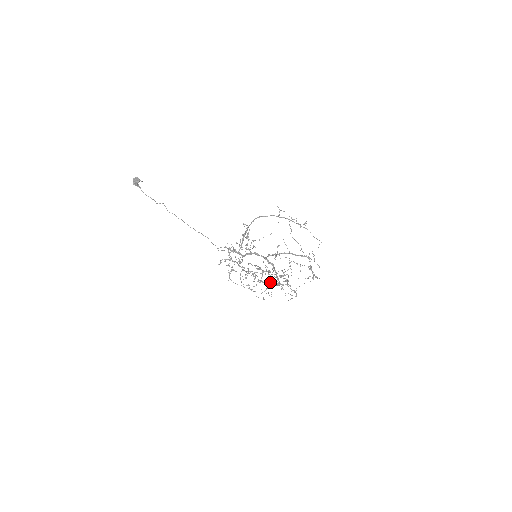
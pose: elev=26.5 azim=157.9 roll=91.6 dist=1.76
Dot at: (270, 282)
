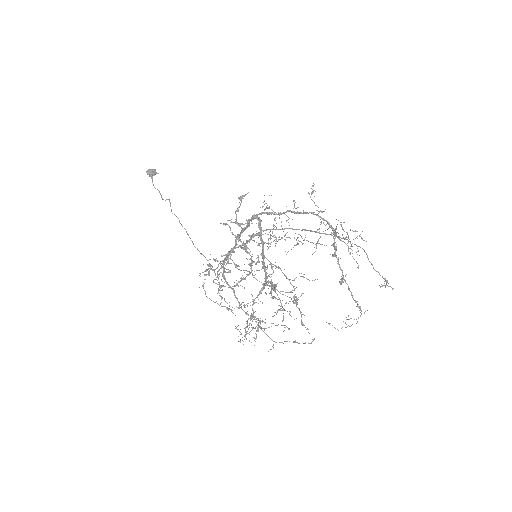
Dot at: (281, 342)
